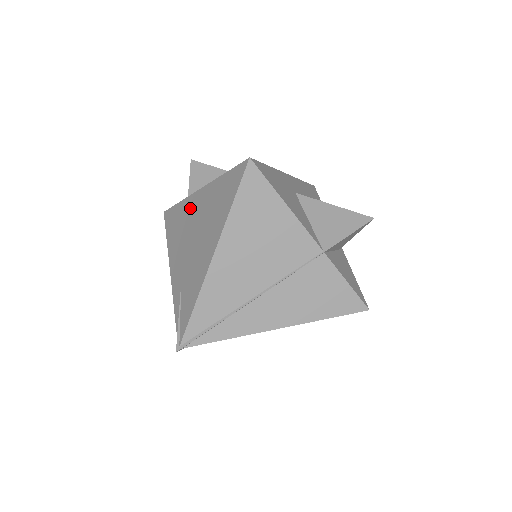
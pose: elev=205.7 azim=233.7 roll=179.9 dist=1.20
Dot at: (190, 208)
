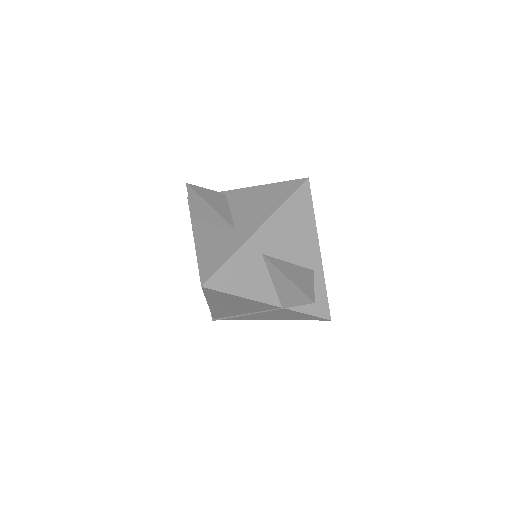
Dot at: occluded
